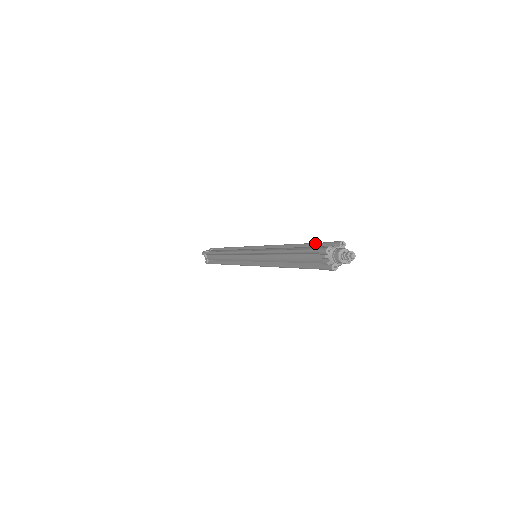
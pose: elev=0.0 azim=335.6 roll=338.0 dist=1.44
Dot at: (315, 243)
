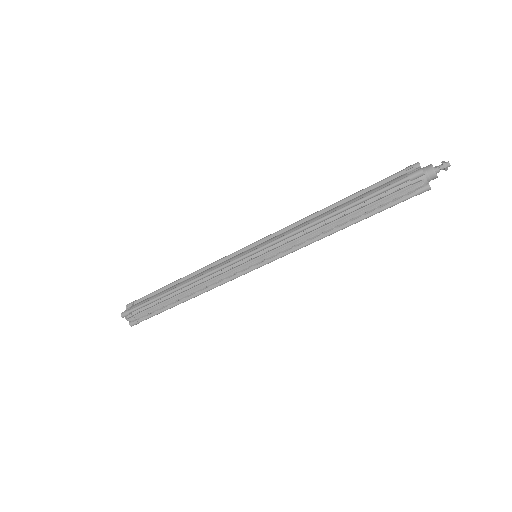
Dot at: occluded
